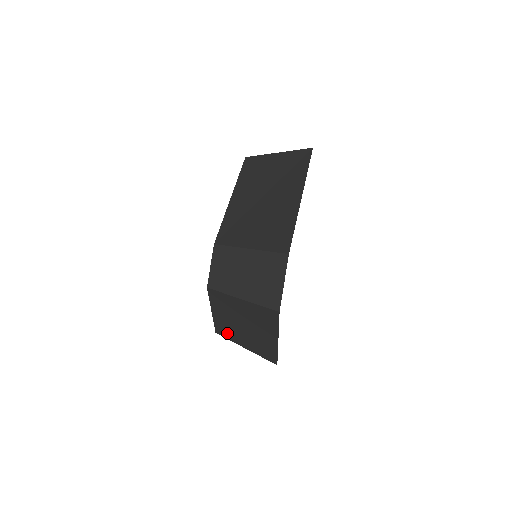
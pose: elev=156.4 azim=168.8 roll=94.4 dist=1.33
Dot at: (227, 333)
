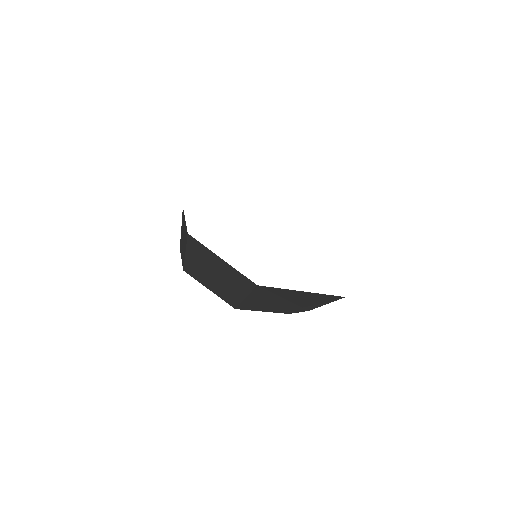
Dot at: (231, 298)
